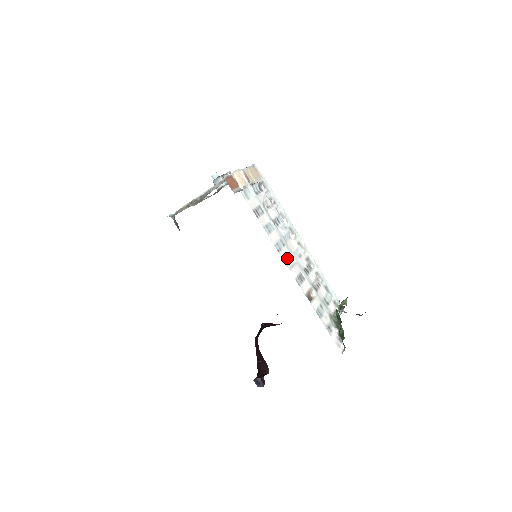
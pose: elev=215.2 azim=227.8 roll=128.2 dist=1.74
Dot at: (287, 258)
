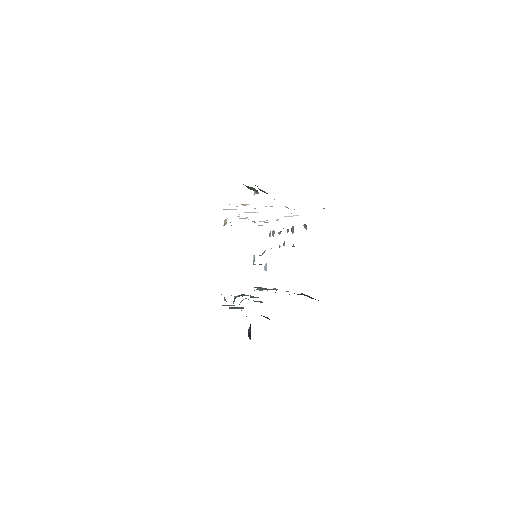
Dot at: occluded
